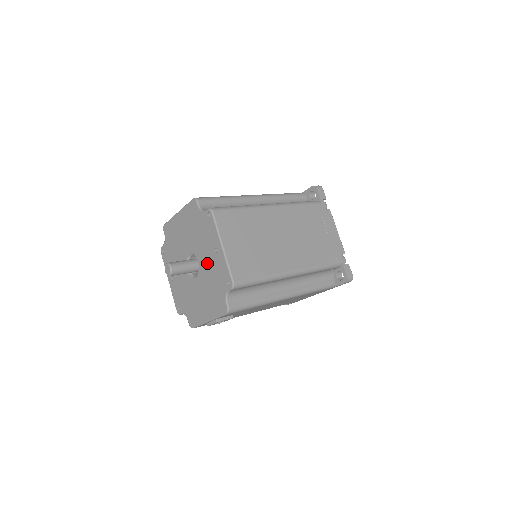
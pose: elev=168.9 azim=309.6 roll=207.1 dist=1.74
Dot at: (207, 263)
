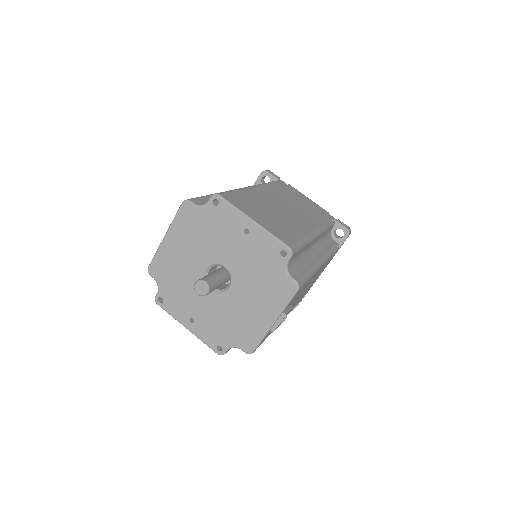
Dot at: (239, 257)
